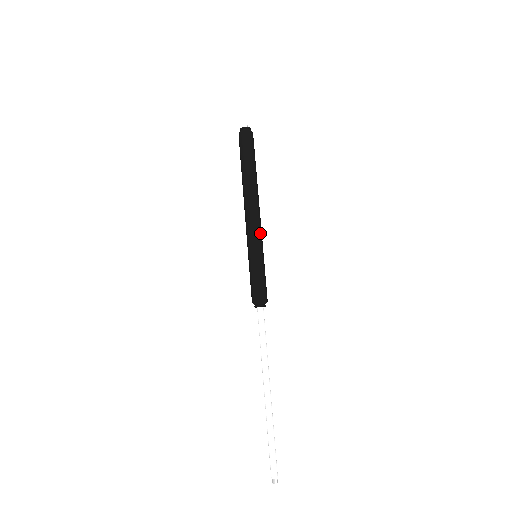
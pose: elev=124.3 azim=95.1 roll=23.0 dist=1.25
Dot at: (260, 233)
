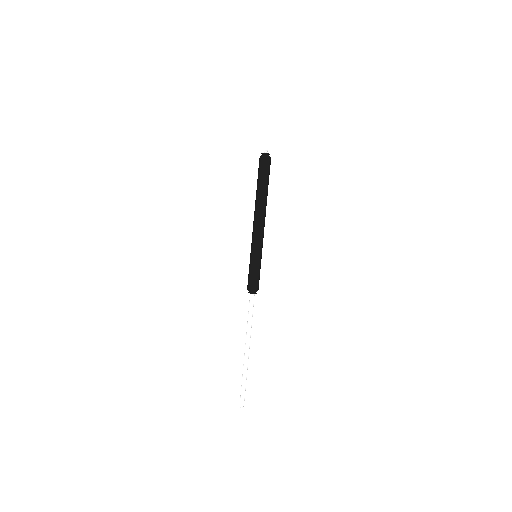
Dot at: (259, 240)
